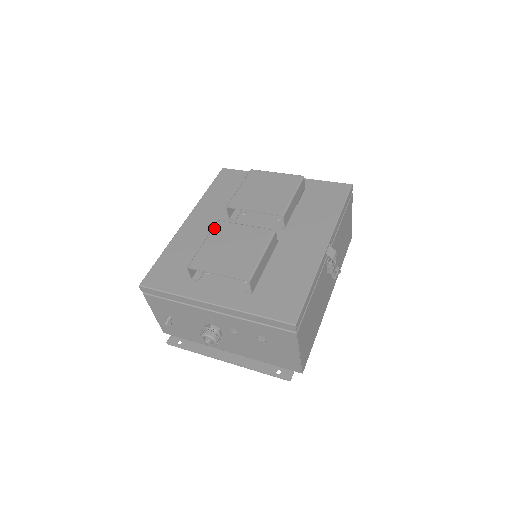
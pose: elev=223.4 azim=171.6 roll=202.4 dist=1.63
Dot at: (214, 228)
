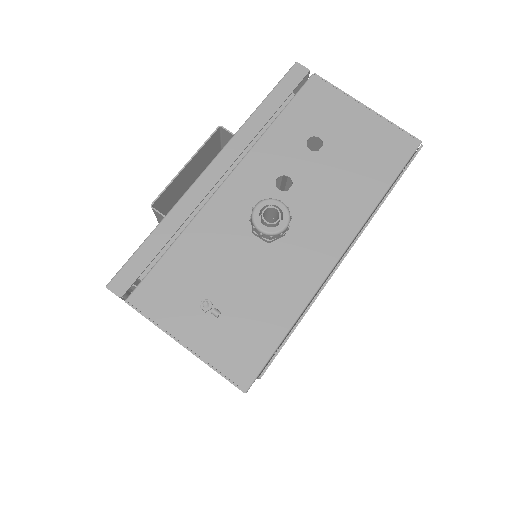
Dot at: occluded
